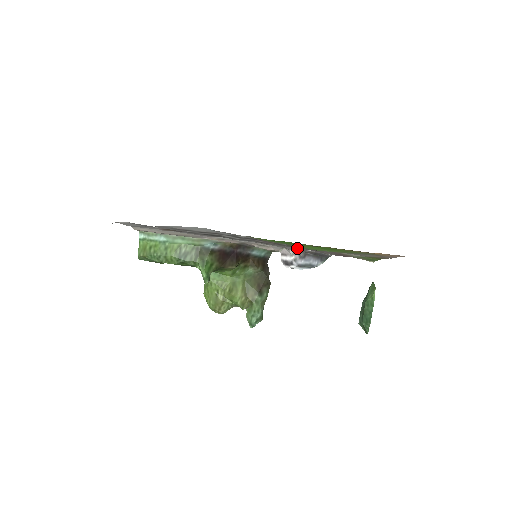
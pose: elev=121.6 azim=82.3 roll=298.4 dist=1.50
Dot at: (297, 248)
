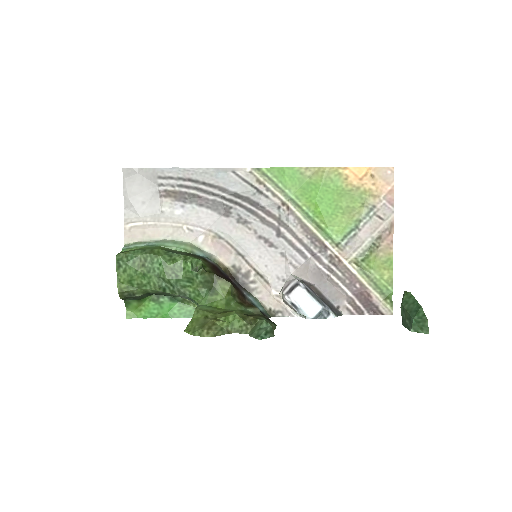
Dot at: (299, 255)
